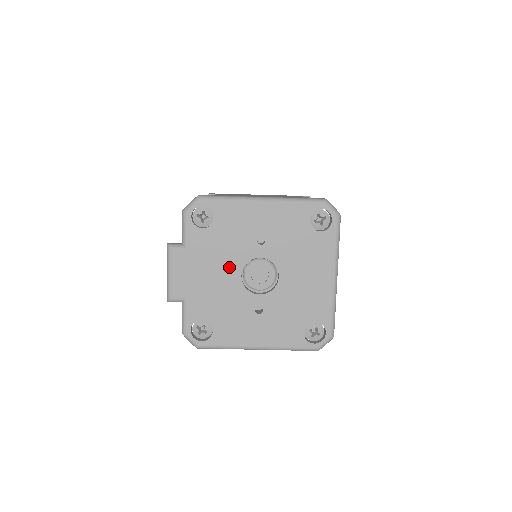
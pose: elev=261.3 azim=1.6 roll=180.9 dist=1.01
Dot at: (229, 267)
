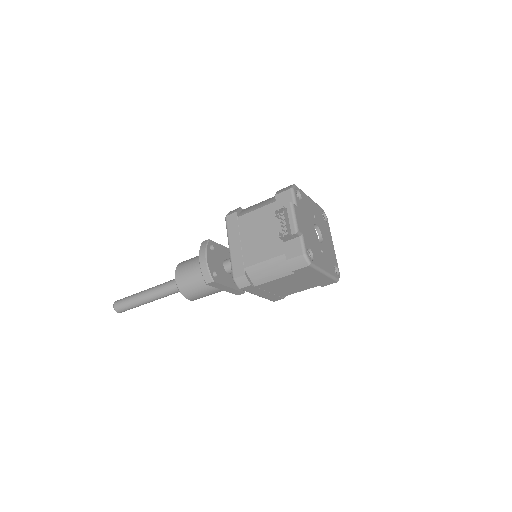
Dot at: (310, 224)
